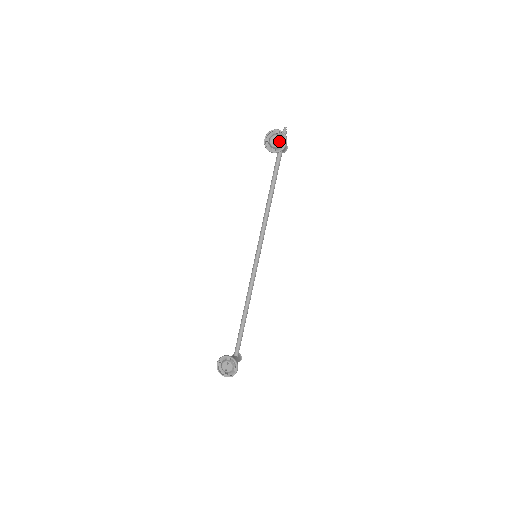
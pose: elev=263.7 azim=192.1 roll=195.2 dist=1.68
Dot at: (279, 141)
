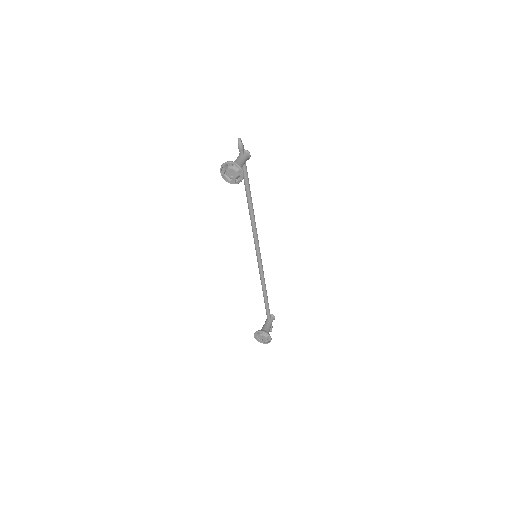
Dot at: (235, 173)
